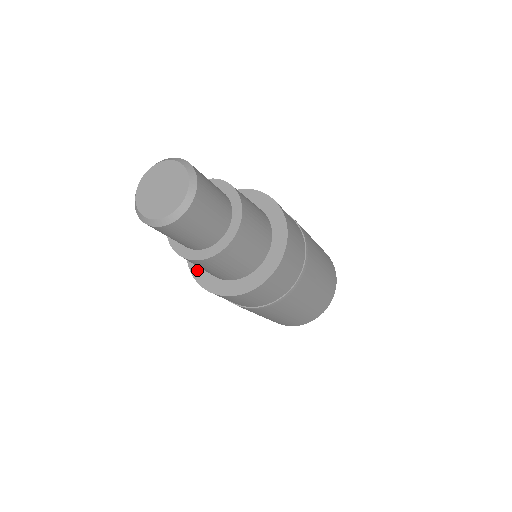
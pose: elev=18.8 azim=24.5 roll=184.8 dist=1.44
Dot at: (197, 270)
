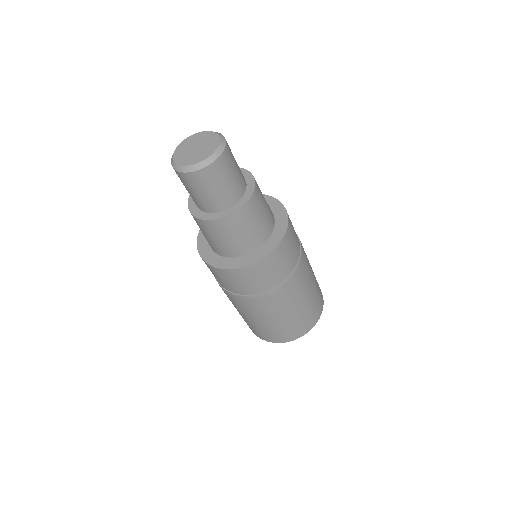
Dot at: (202, 242)
